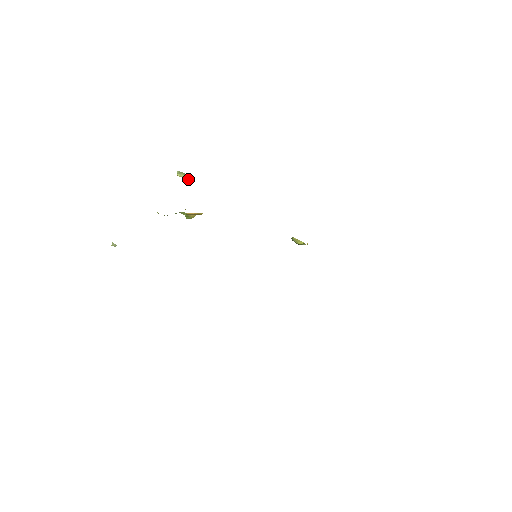
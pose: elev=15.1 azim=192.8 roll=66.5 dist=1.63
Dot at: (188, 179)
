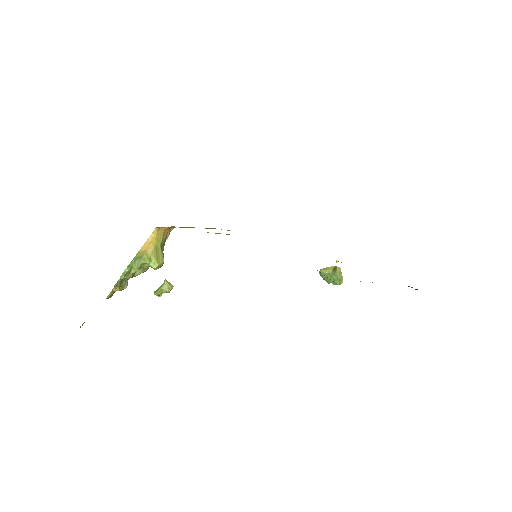
Dot at: (166, 289)
